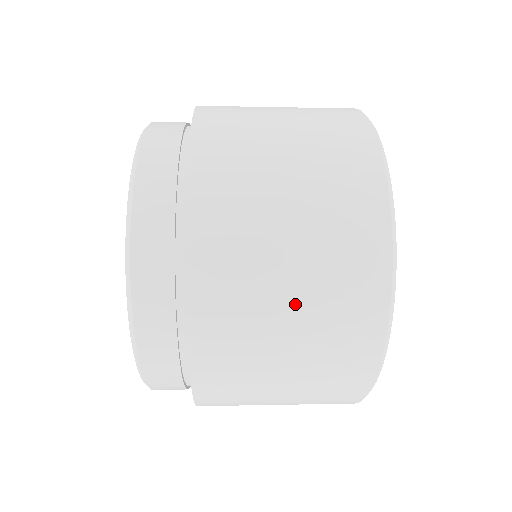
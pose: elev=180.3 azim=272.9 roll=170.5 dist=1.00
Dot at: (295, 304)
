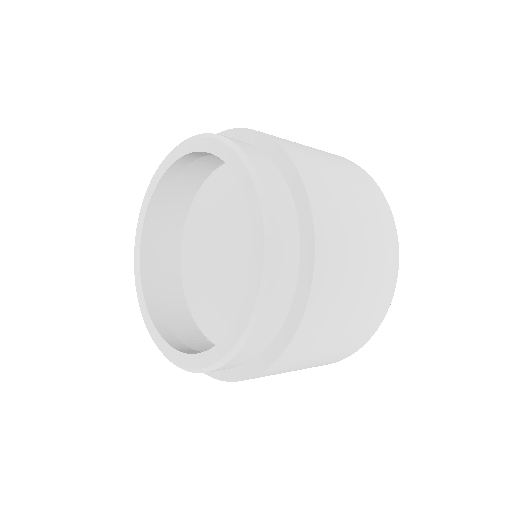
Dot at: (345, 327)
